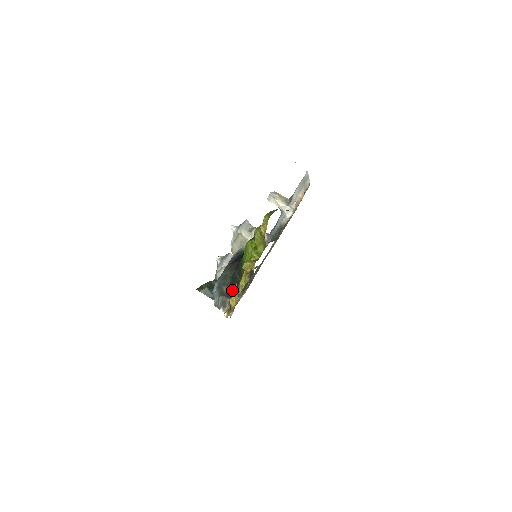
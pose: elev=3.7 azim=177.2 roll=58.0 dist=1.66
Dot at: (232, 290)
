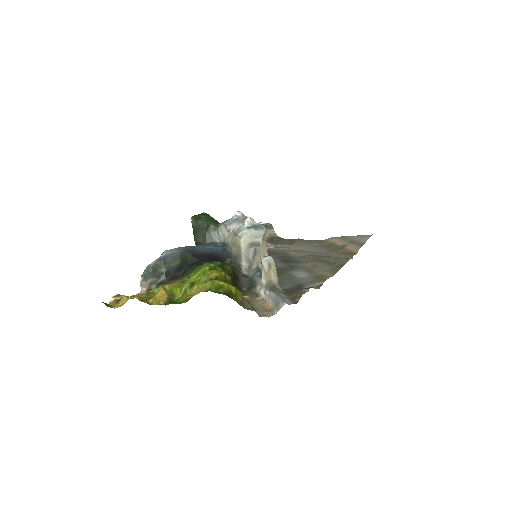
Dot at: (167, 275)
